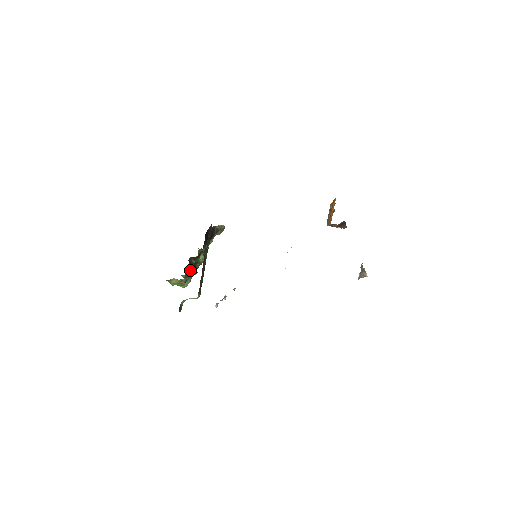
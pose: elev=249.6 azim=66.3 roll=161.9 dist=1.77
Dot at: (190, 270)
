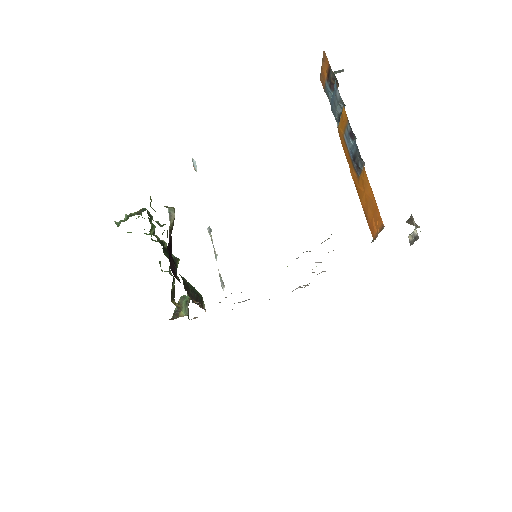
Dot at: occluded
